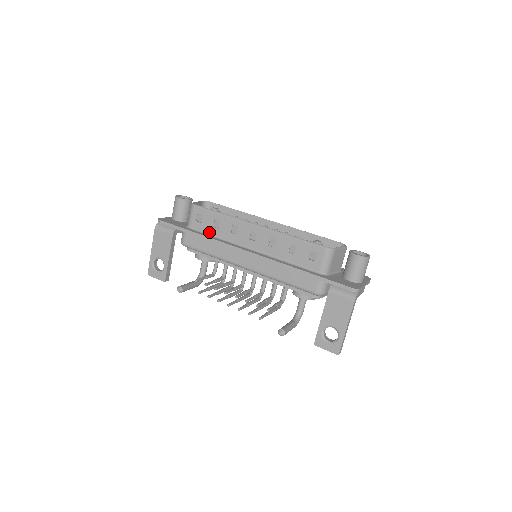
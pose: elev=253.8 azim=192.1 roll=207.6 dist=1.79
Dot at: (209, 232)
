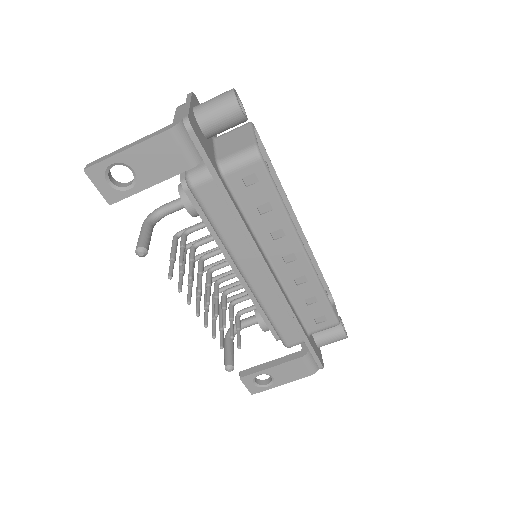
Dot at: (244, 207)
